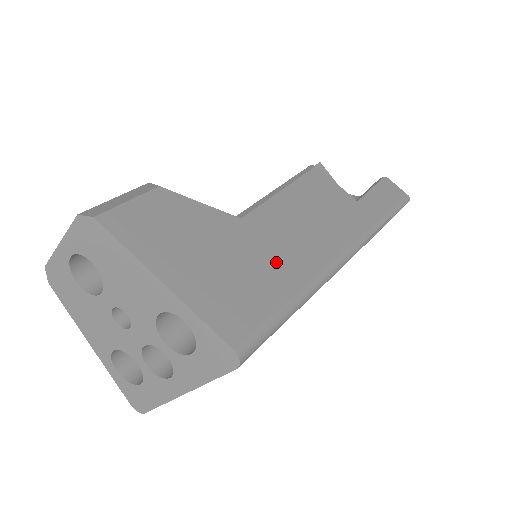
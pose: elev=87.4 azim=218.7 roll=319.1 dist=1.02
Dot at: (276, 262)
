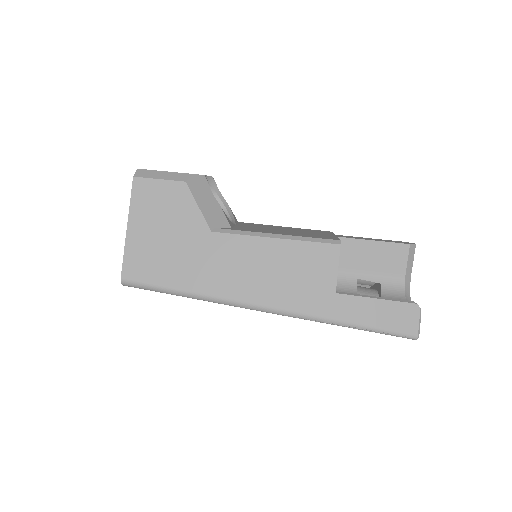
Dot at: (198, 268)
